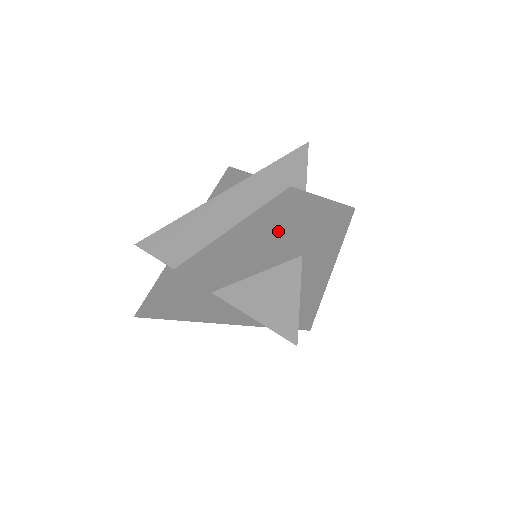
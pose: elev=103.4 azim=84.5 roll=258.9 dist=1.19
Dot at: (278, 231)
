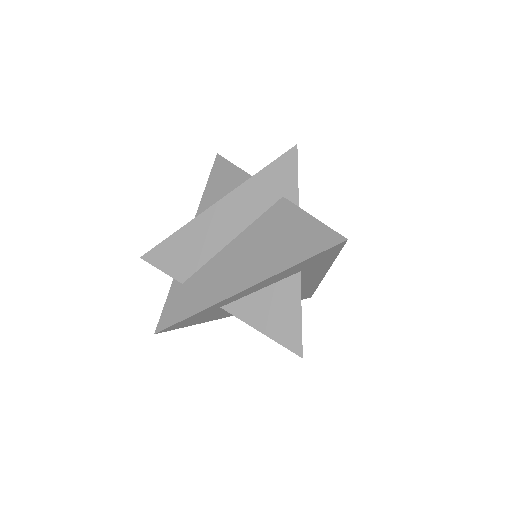
Dot at: (276, 255)
